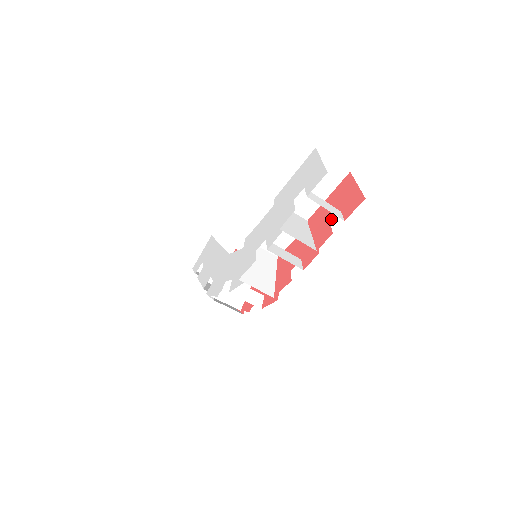
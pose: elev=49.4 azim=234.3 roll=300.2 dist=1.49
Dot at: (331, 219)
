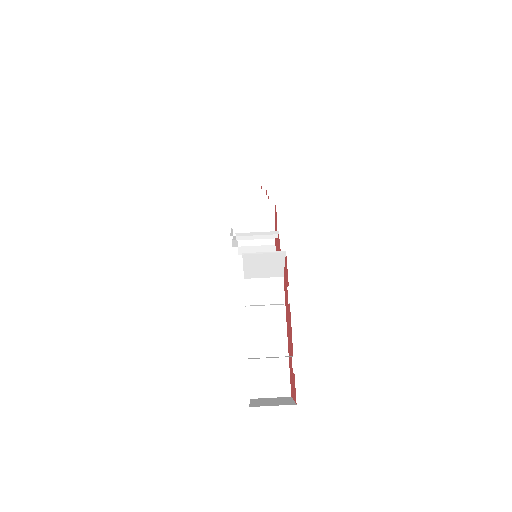
Dot at: occluded
